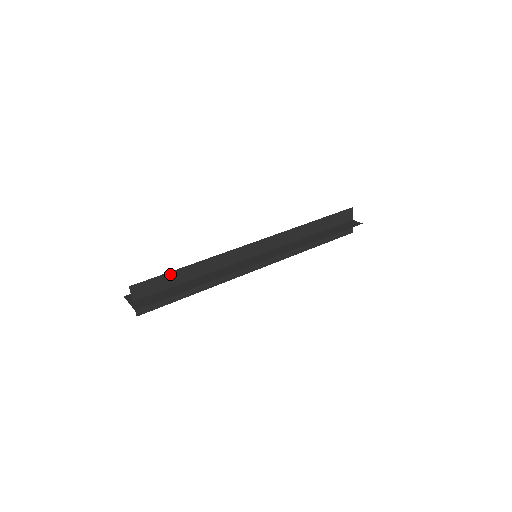
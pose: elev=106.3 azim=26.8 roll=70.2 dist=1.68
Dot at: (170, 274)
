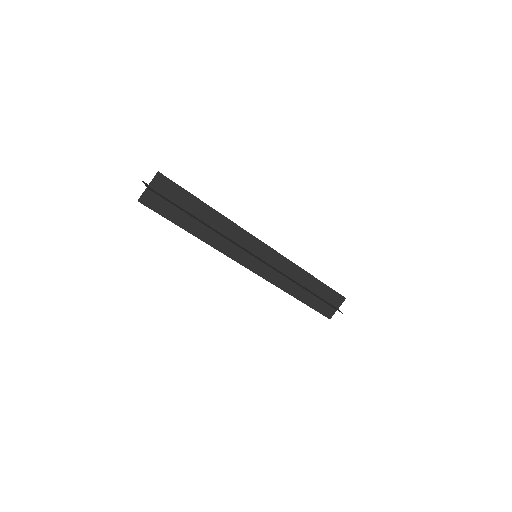
Dot at: (192, 197)
